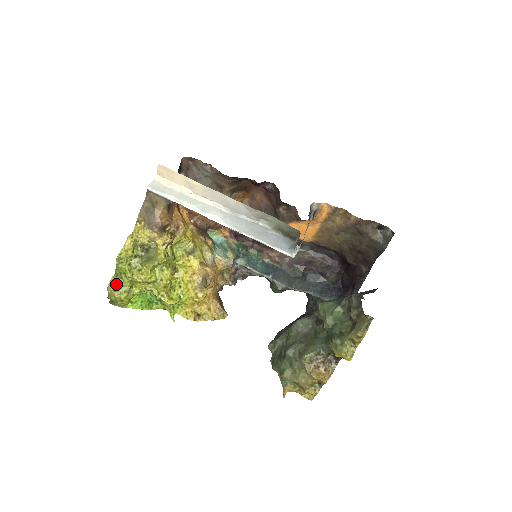
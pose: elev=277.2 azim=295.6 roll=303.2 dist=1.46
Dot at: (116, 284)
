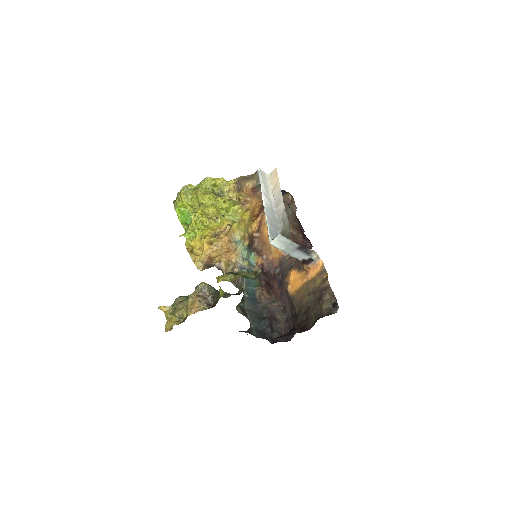
Dot at: (189, 189)
